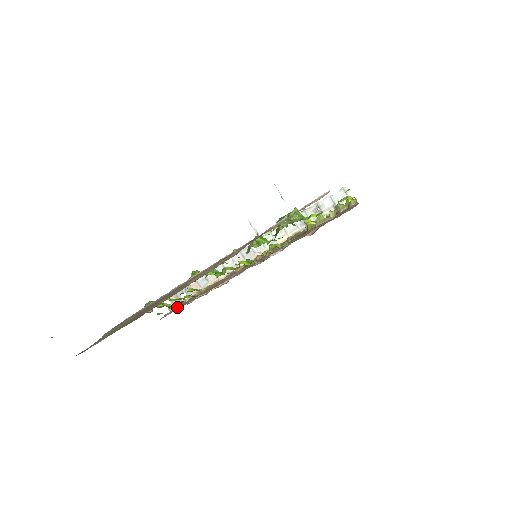
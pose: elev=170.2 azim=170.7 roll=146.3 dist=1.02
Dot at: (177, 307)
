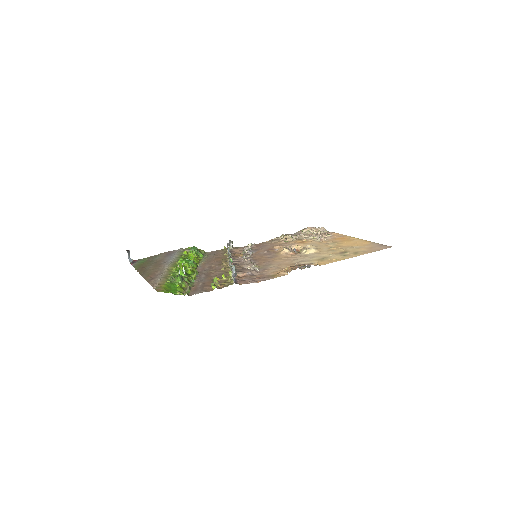
Dot at: (200, 258)
